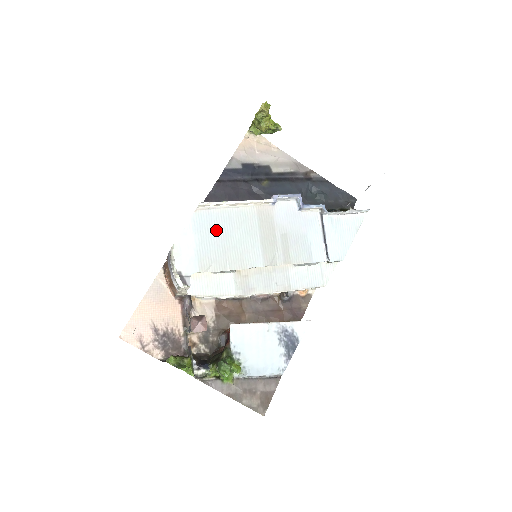
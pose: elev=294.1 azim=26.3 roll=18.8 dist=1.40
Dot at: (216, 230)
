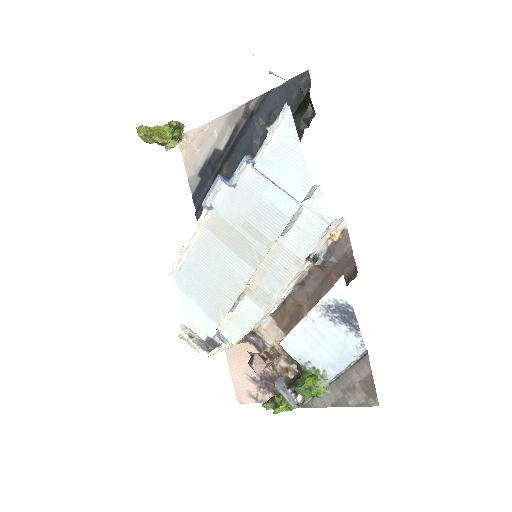
Dot at: (199, 279)
